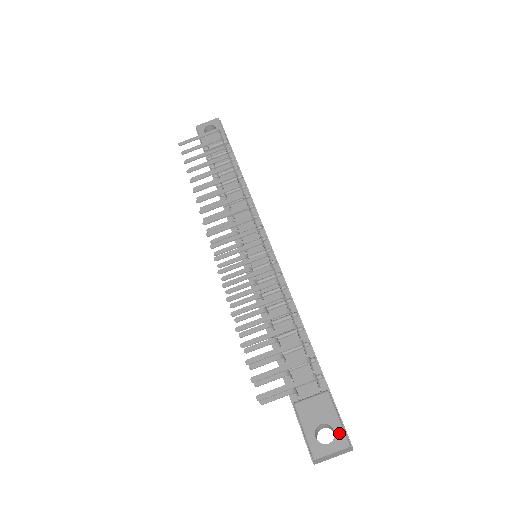
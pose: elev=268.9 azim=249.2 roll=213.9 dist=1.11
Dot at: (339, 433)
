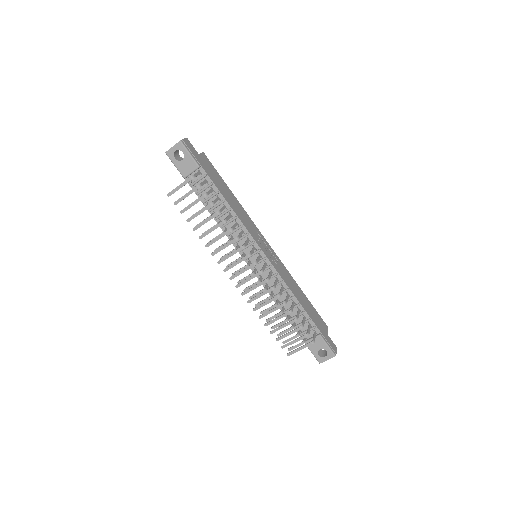
Dot at: (329, 352)
